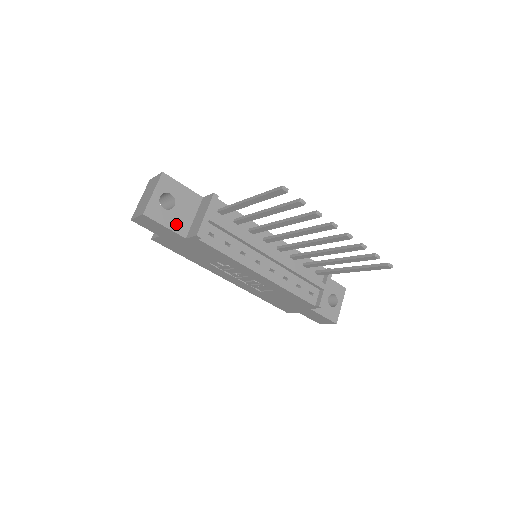
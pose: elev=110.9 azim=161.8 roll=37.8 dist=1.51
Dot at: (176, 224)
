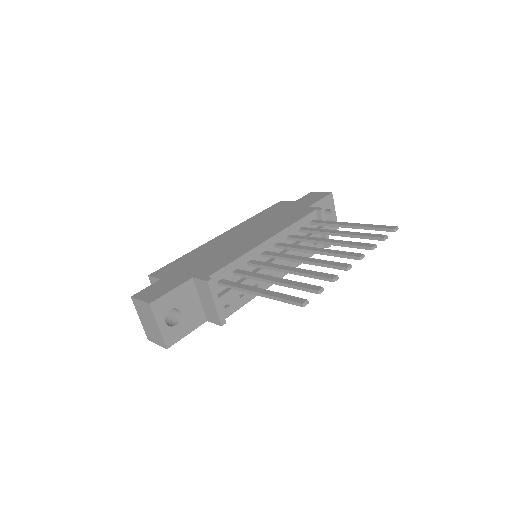
Dot at: (193, 322)
